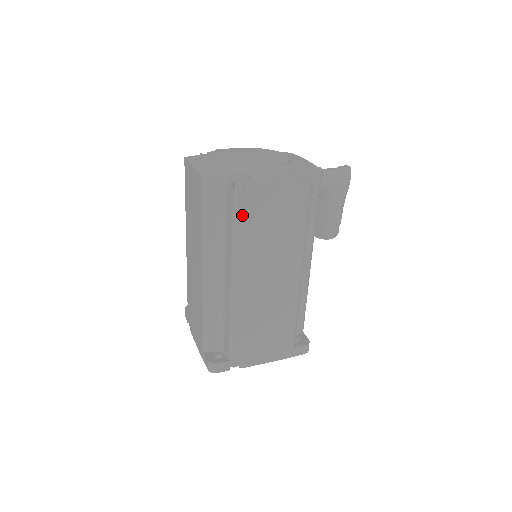
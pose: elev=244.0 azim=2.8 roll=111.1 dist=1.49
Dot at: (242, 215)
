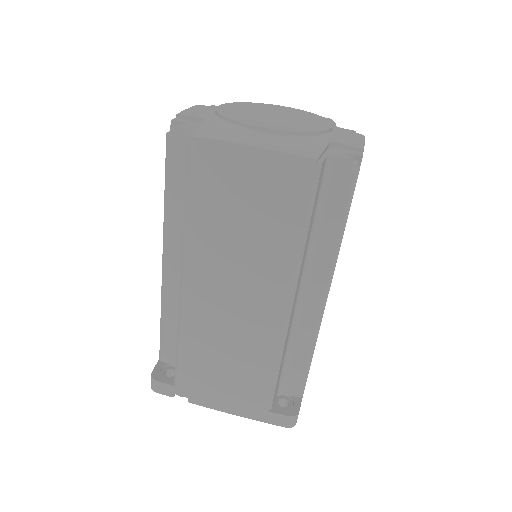
Dot at: (351, 202)
